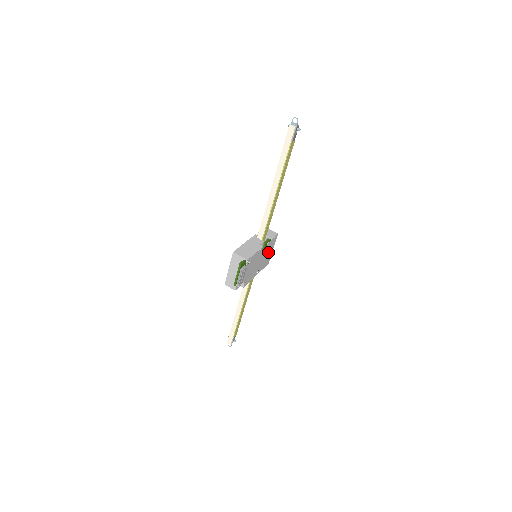
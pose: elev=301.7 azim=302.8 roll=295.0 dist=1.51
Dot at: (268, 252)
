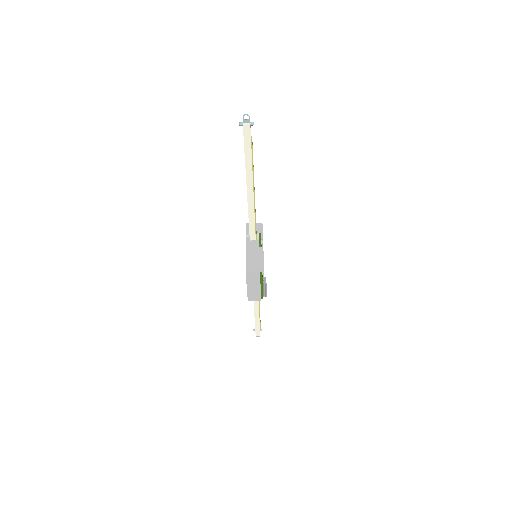
Dot at: occluded
